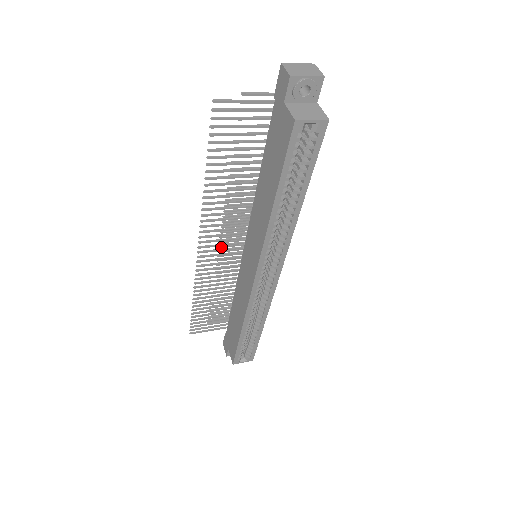
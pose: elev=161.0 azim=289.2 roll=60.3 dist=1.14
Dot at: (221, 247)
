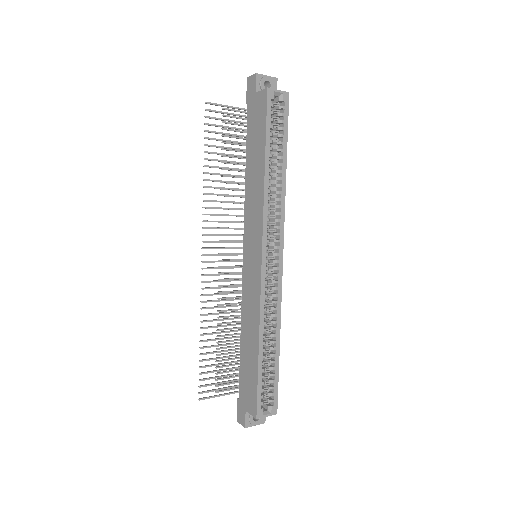
Dot at: occluded
